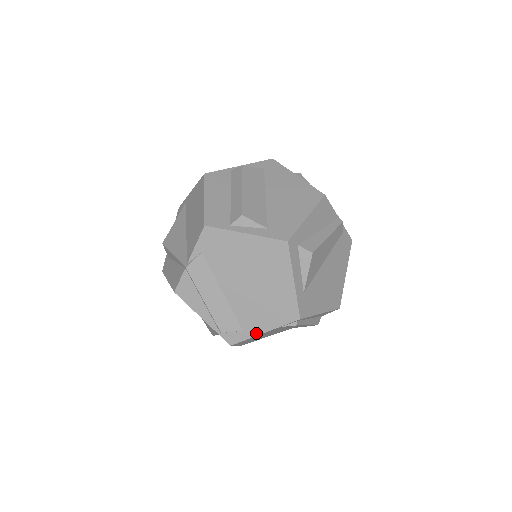
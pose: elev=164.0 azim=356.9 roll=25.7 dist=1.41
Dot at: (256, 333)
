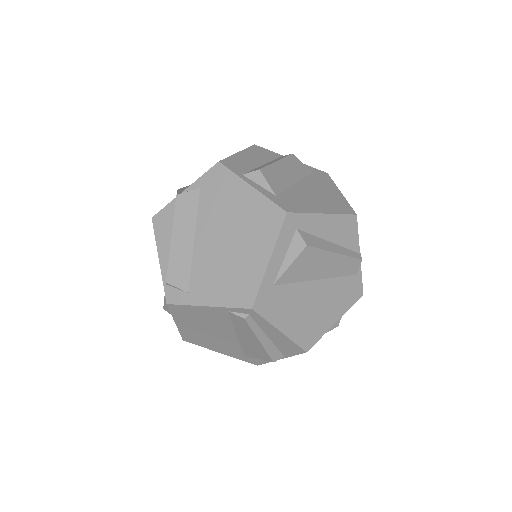
Dot at: (199, 302)
